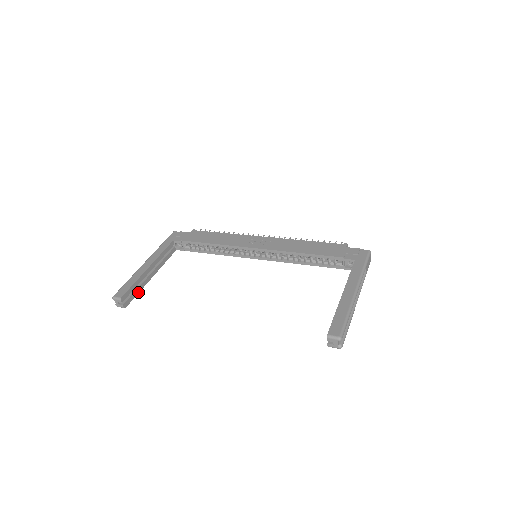
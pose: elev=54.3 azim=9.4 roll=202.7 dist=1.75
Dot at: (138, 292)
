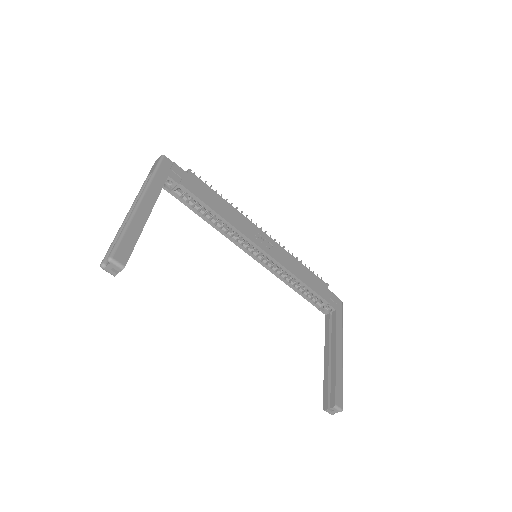
Dot at: occluded
